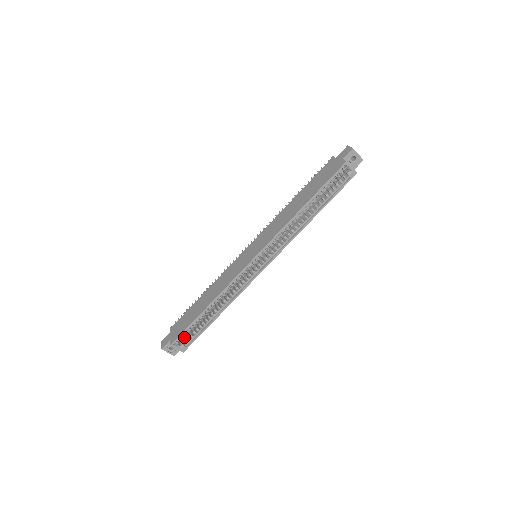
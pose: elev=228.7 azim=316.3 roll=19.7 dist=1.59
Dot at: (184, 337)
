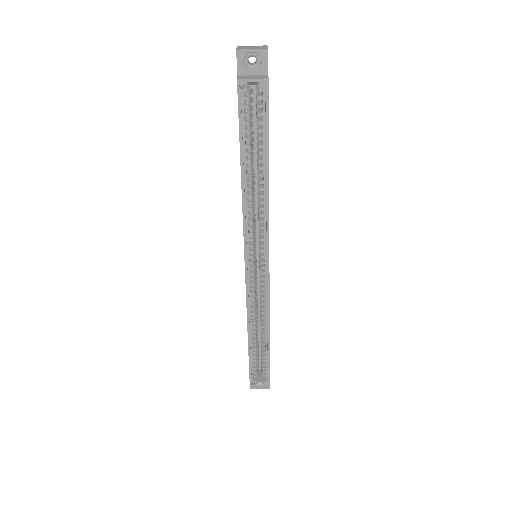
Dot at: (261, 370)
